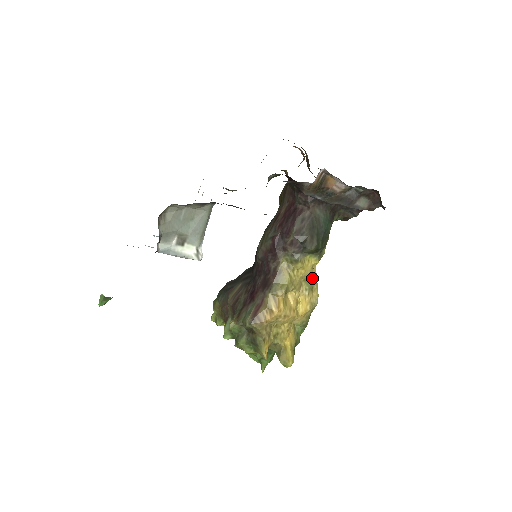
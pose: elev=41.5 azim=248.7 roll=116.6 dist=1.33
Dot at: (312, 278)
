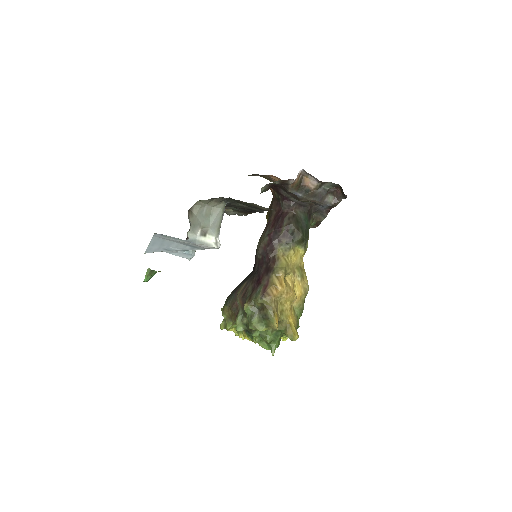
Dot at: (301, 268)
